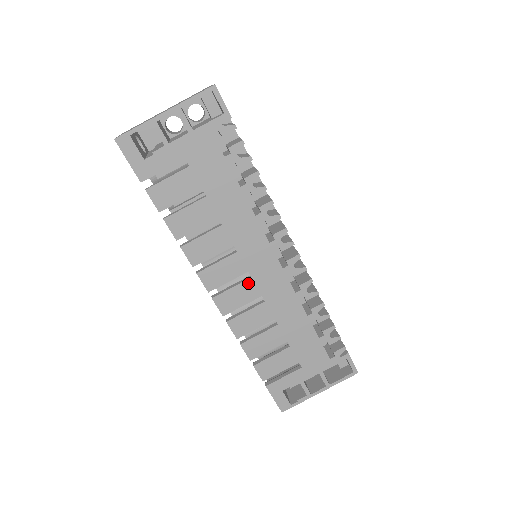
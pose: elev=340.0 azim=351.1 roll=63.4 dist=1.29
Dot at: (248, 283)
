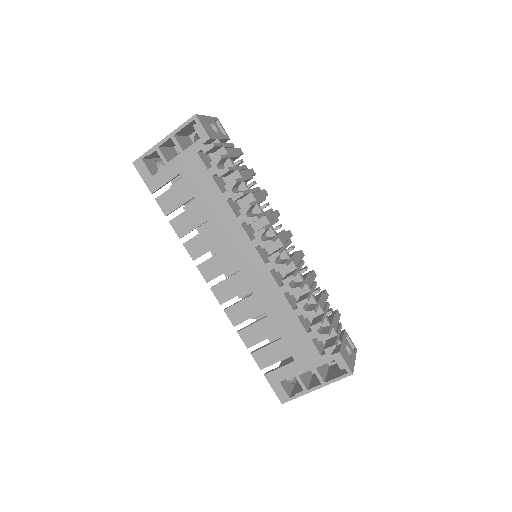
Dot at: (238, 276)
